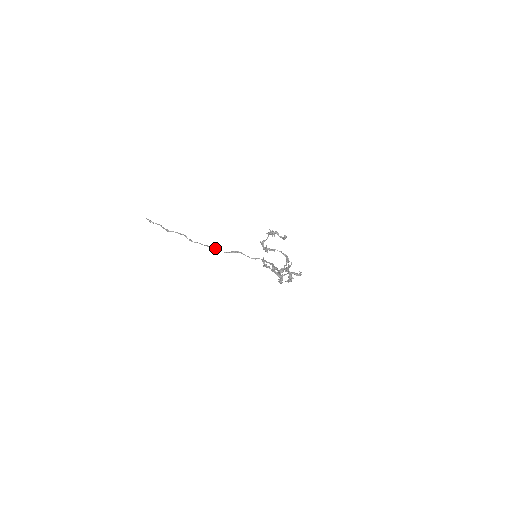
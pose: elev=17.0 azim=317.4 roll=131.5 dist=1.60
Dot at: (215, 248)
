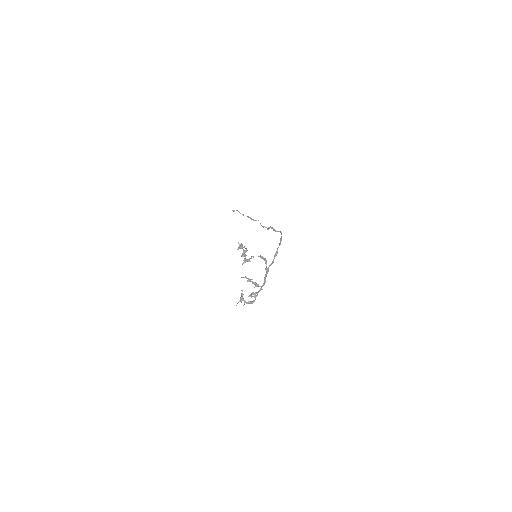
Dot at: (262, 226)
